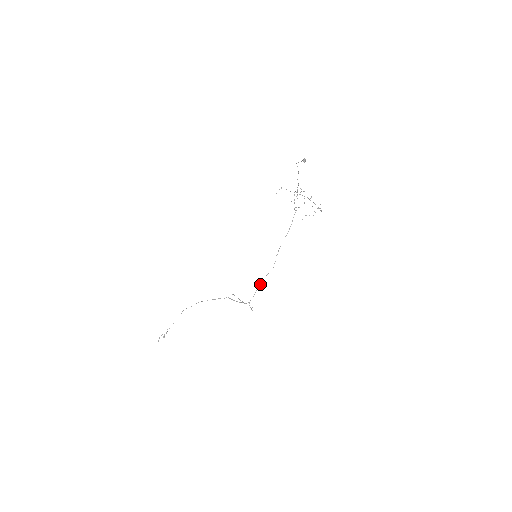
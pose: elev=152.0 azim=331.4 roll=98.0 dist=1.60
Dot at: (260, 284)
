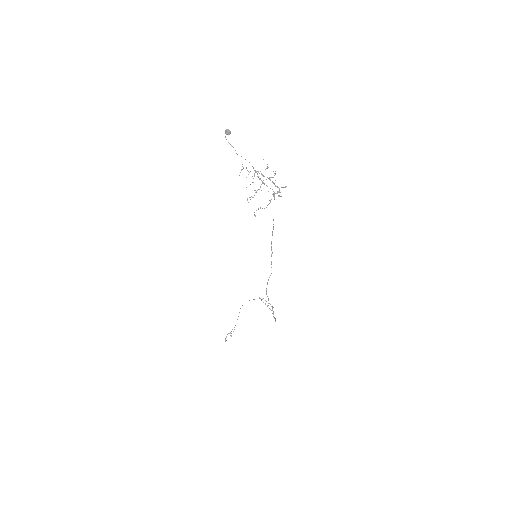
Dot at: (266, 292)
